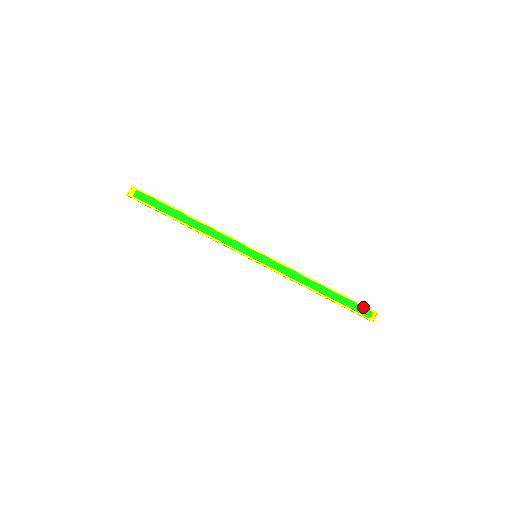
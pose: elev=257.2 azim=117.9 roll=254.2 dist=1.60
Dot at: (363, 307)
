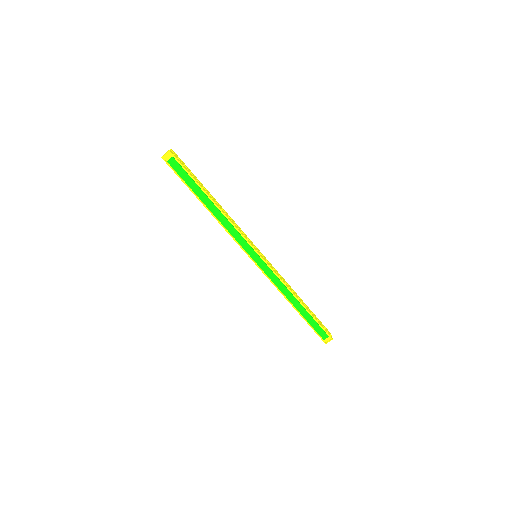
Dot at: (323, 330)
